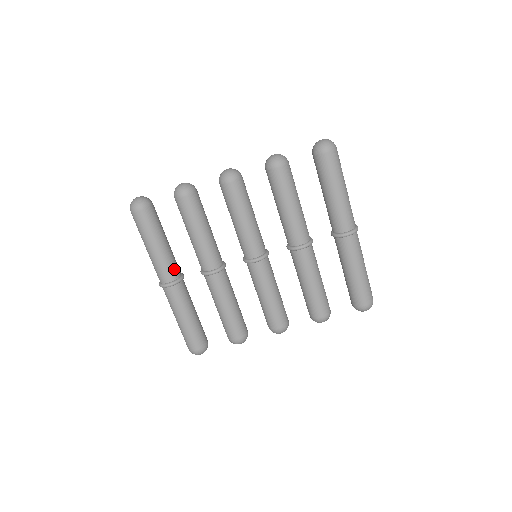
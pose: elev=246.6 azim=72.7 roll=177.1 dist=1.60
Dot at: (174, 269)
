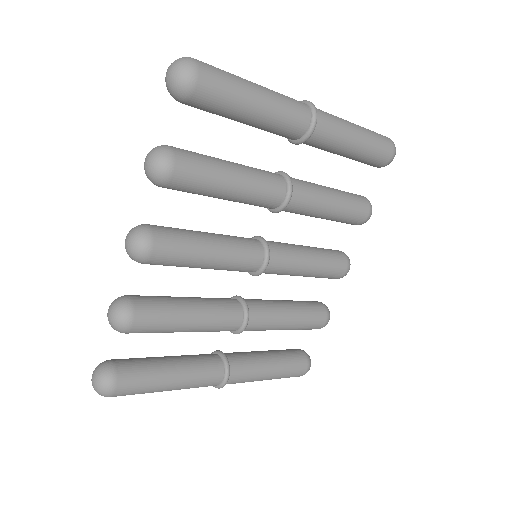
Dot at: (210, 365)
